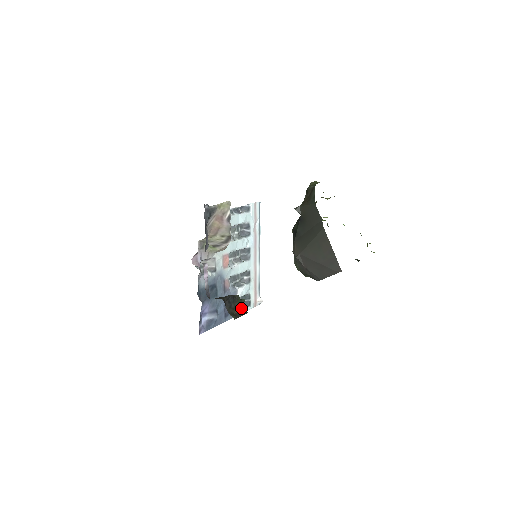
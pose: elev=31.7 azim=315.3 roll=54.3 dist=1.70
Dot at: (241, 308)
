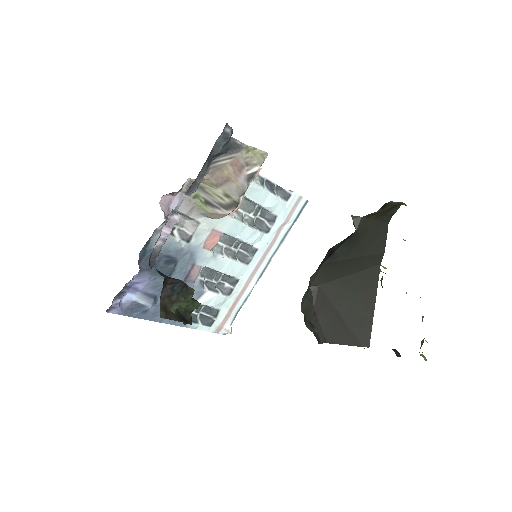
Dot at: (187, 311)
